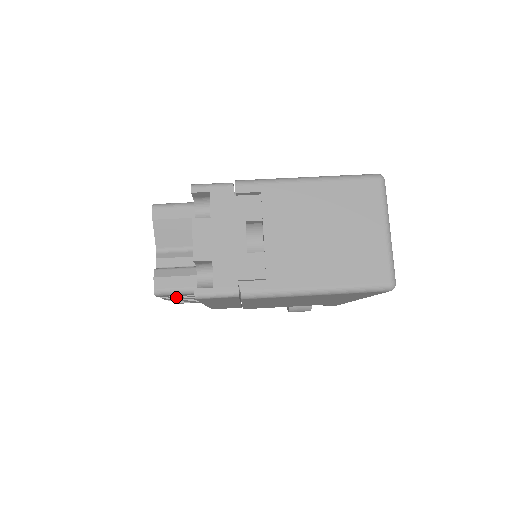
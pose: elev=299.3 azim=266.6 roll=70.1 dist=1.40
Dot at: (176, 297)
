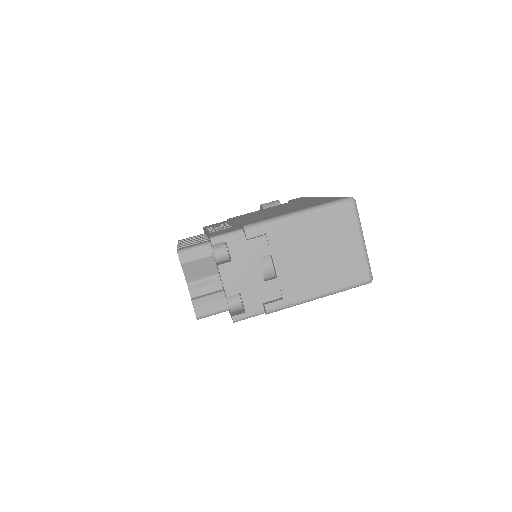
Dot at: occluded
